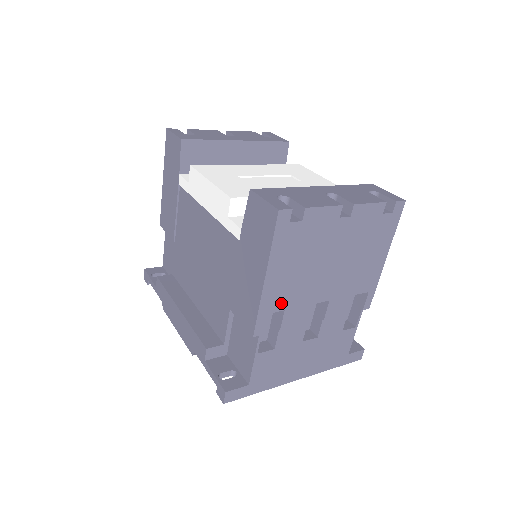
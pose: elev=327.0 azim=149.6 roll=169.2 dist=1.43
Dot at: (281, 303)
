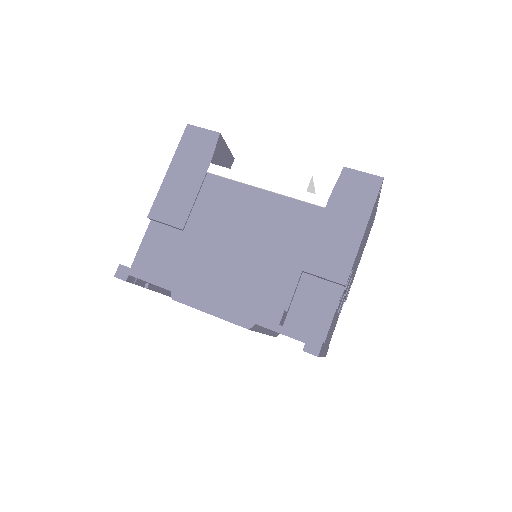
Dot at: occluded
